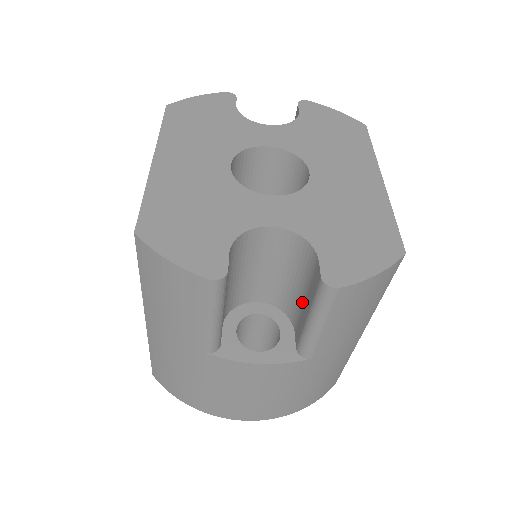
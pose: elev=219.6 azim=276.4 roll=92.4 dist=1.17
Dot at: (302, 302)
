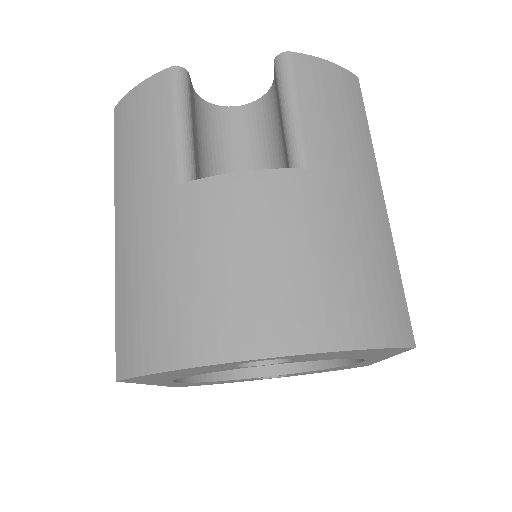
Dot at: (282, 142)
